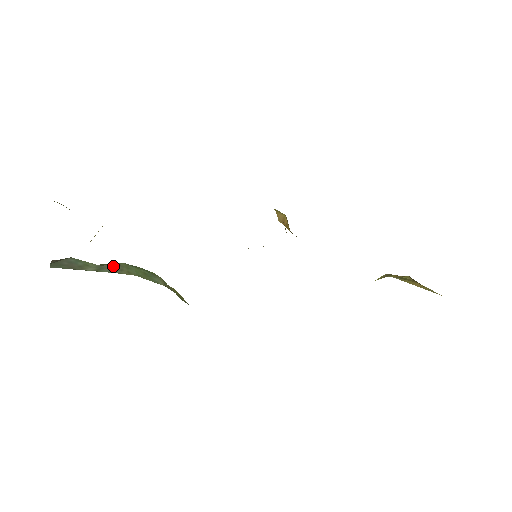
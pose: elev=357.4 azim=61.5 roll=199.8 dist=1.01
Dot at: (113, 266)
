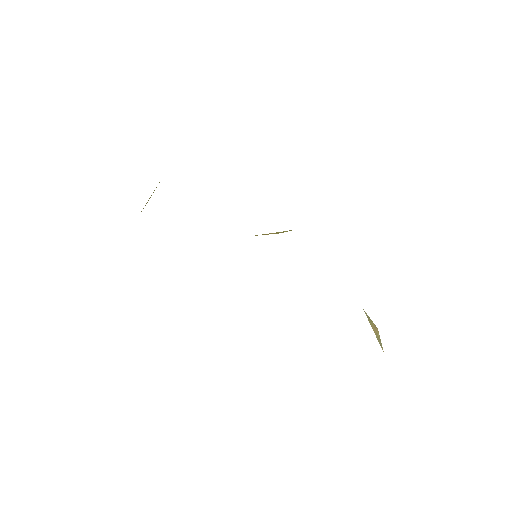
Dot at: occluded
